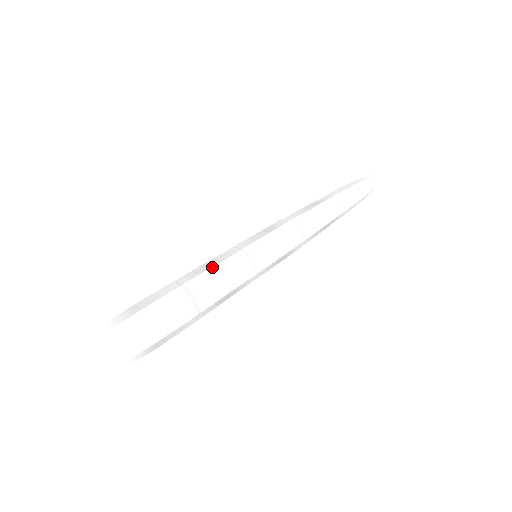
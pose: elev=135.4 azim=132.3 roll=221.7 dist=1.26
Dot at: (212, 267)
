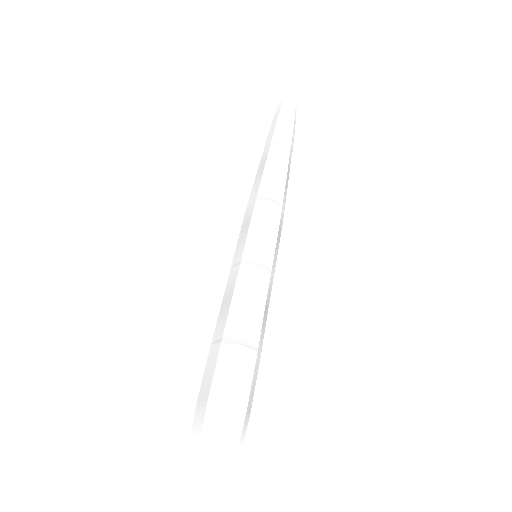
Dot at: (231, 302)
